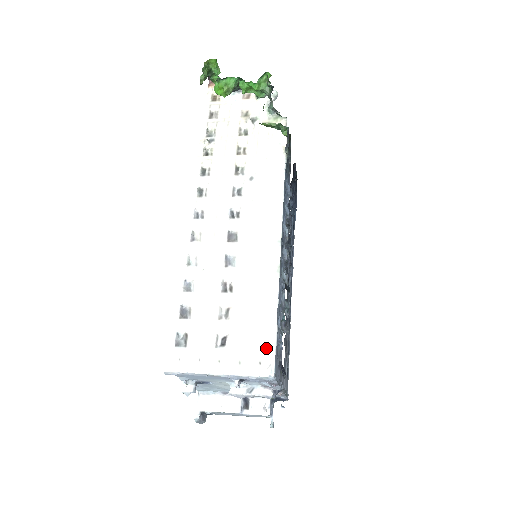
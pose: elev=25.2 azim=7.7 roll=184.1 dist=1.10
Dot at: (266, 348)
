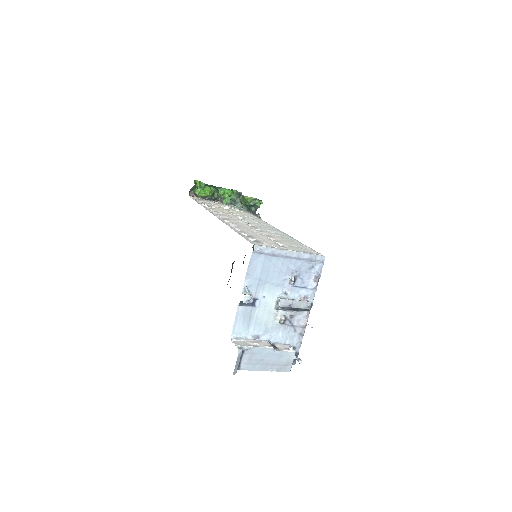
Dot at: (311, 250)
